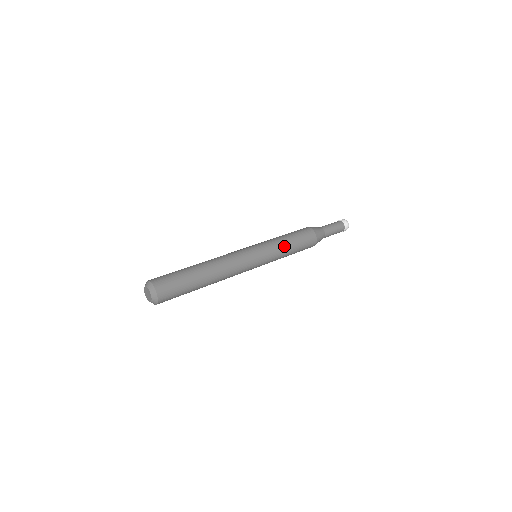
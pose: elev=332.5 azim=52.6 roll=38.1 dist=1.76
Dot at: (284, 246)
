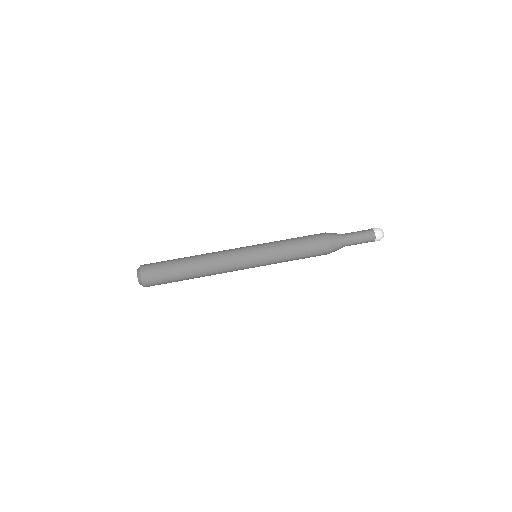
Dot at: (285, 247)
